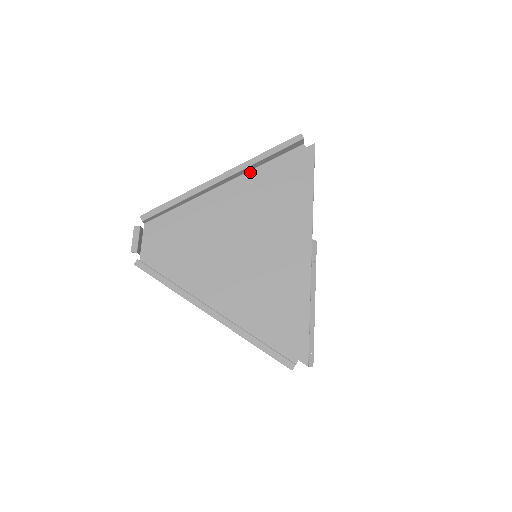
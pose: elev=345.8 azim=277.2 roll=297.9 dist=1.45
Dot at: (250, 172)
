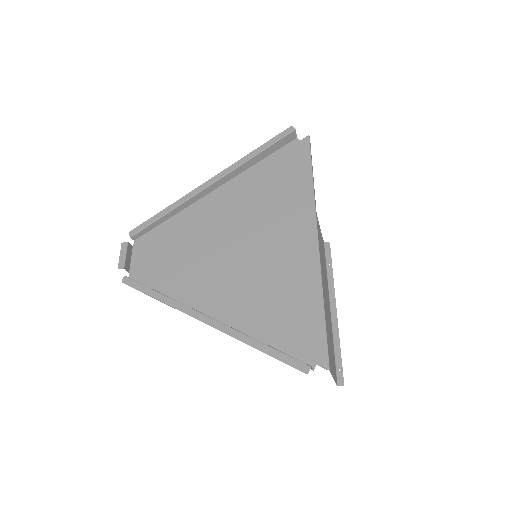
Dot at: (243, 174)
